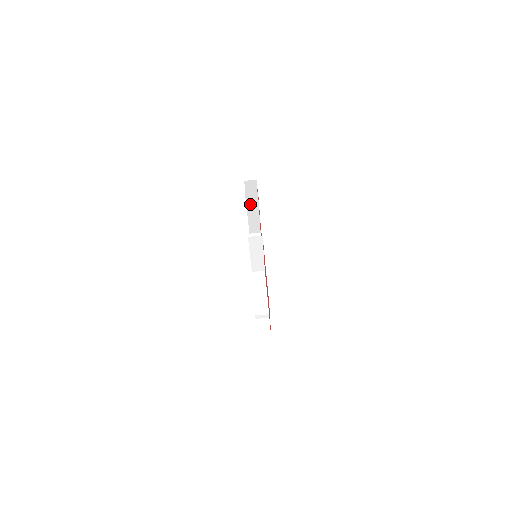
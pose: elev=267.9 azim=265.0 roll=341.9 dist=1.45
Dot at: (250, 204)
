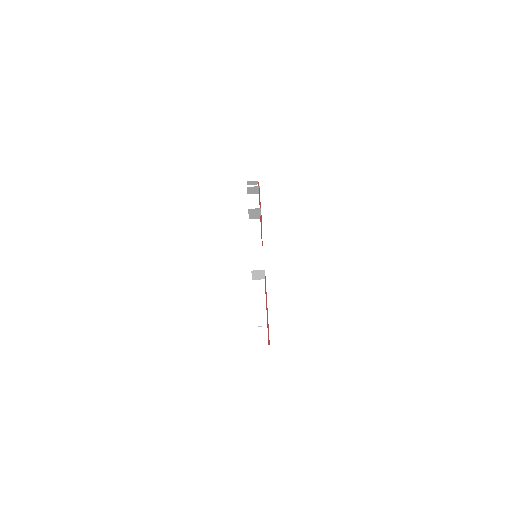
Dot at: (252, 211)
